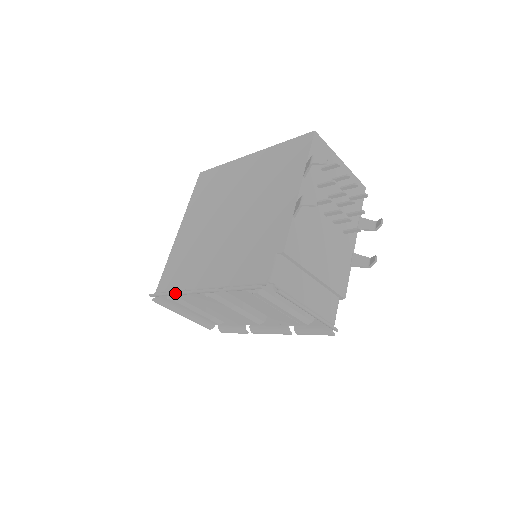
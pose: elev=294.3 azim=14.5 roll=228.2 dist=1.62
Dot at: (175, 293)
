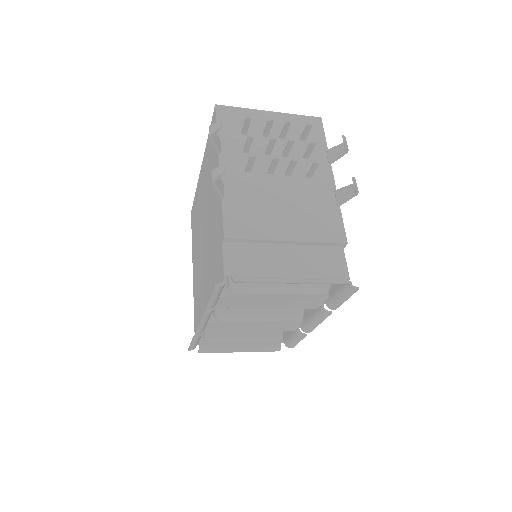
Dot at: (195, 336)
